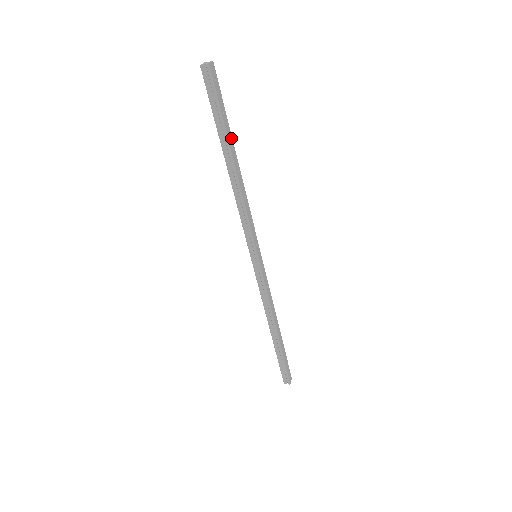
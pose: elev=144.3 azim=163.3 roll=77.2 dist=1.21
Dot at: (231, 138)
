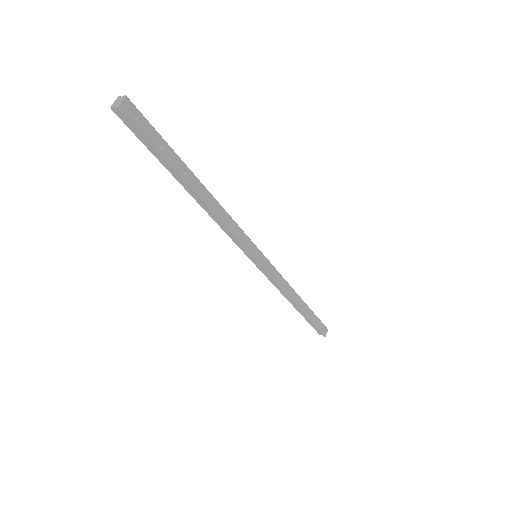
Dot at: (184, 167)
